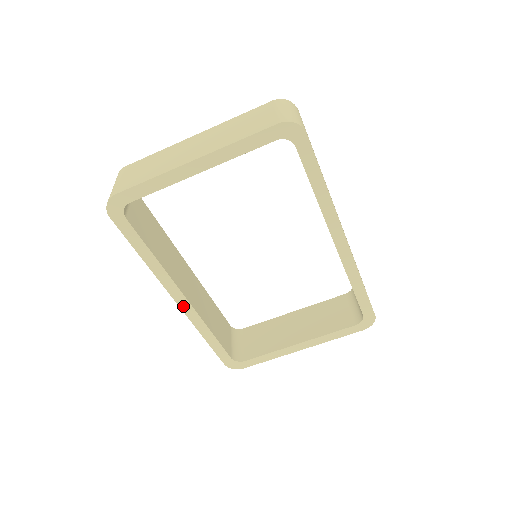
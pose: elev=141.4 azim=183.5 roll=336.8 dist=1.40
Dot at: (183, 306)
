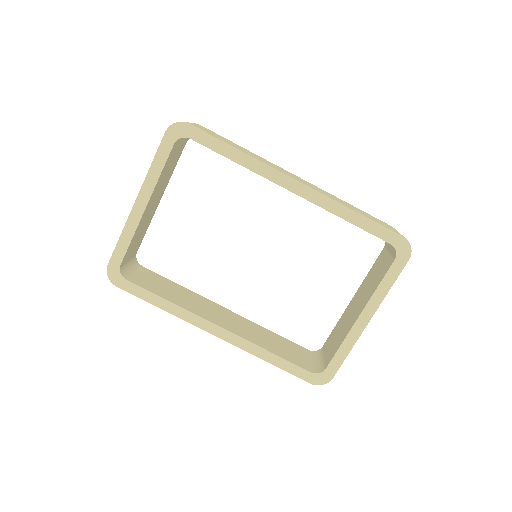
Dot at: (224, 337)
